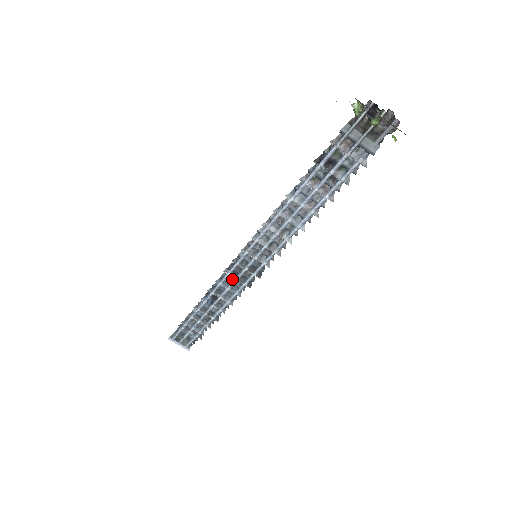
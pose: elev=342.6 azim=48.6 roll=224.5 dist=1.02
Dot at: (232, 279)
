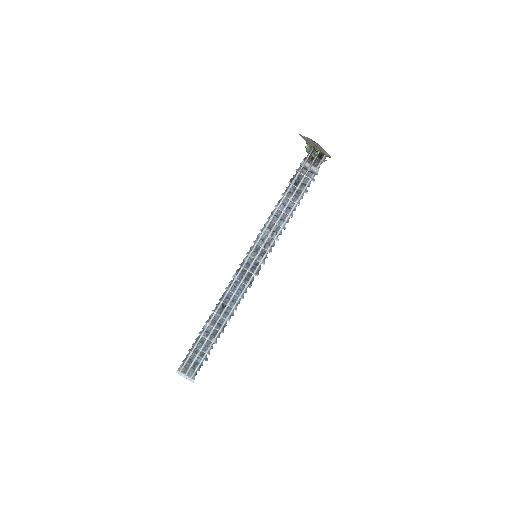
Dot at: (238, 284)
